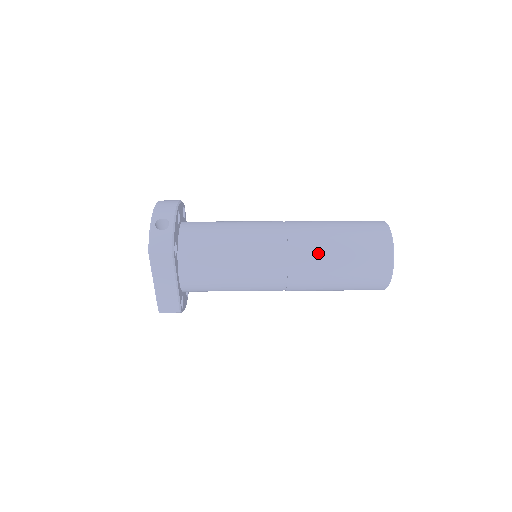
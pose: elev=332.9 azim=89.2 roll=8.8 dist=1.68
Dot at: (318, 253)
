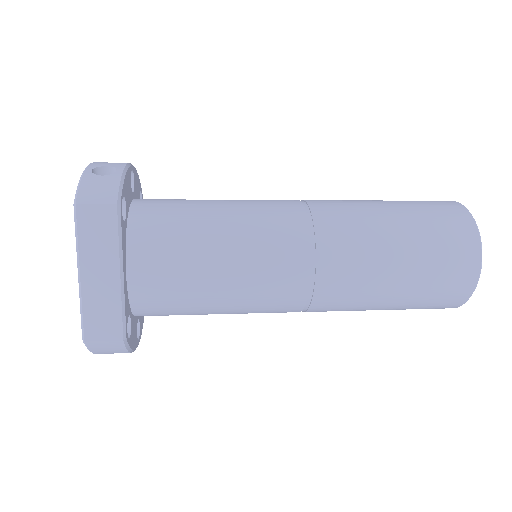
Dot at: (362, 226)
